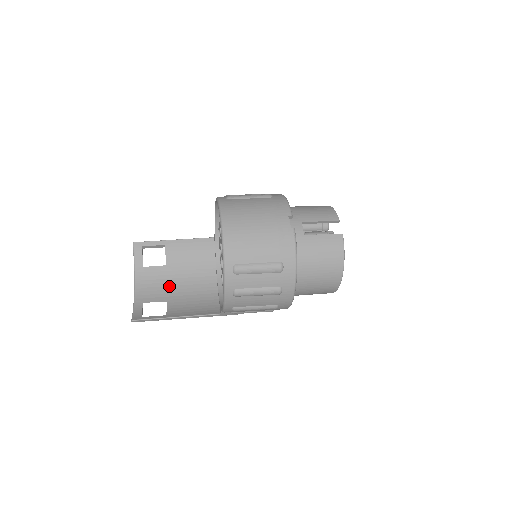
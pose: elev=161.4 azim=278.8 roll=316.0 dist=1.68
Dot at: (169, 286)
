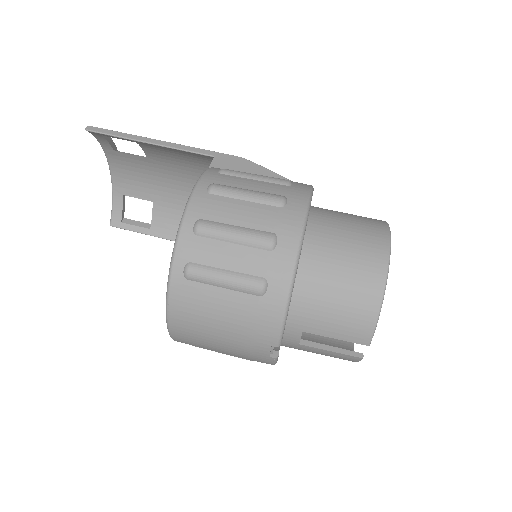
Dot at: (155, 181)
